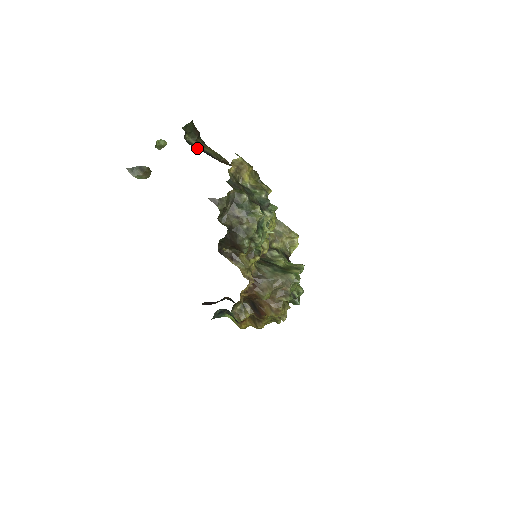
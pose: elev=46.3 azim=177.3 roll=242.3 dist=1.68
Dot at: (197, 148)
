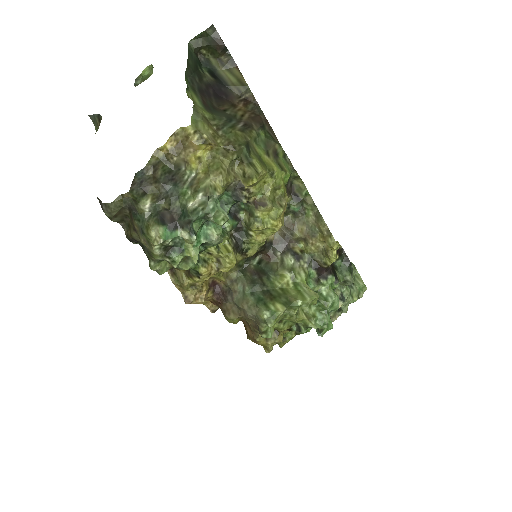
Dot at: (209, 75)
